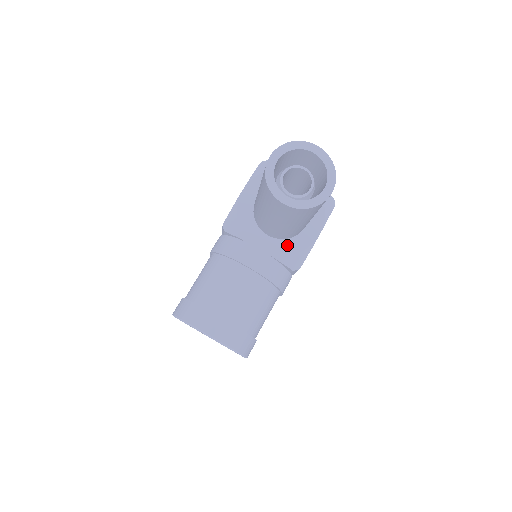
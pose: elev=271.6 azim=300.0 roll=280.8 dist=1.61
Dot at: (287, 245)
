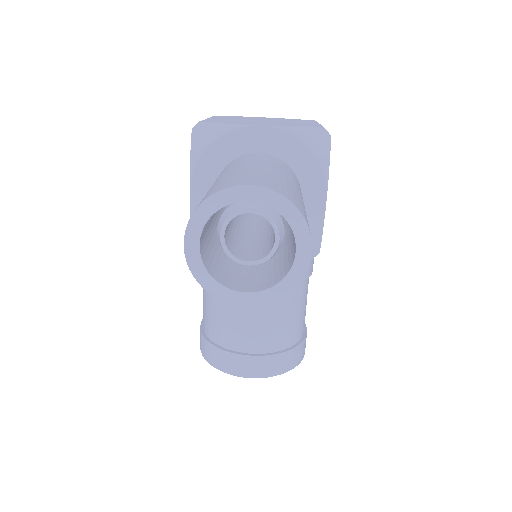
Dot at: occluded
